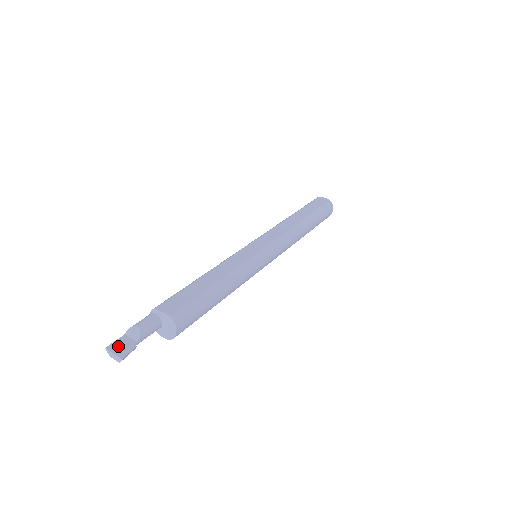
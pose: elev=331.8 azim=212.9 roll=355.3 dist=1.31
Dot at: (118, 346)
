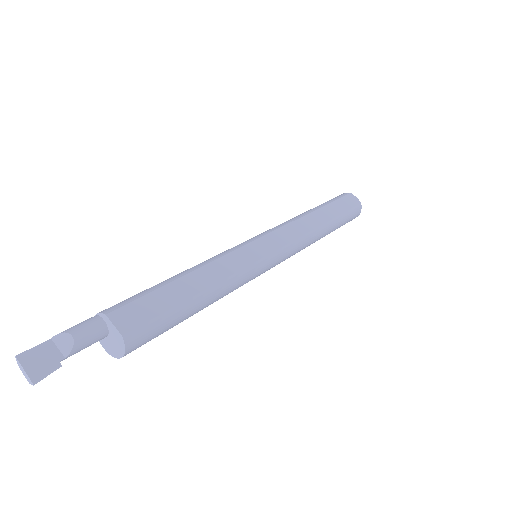
Dot at: (35, 358)
